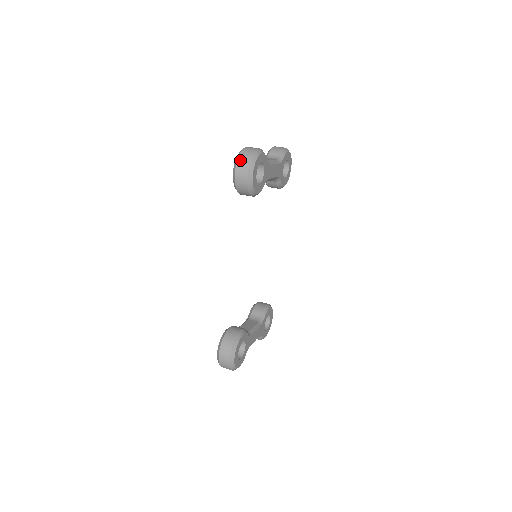
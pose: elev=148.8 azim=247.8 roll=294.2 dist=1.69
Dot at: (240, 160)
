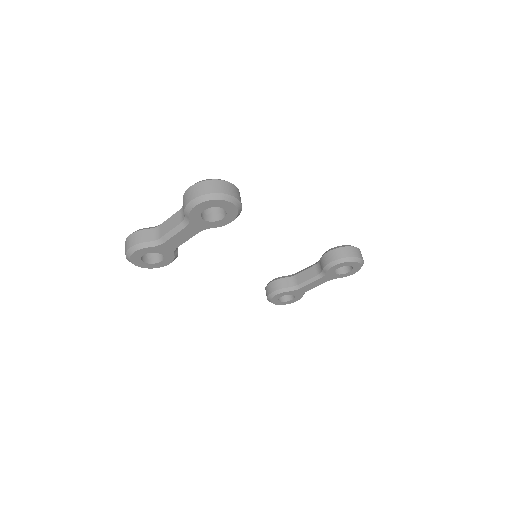
Dot at: occluded
